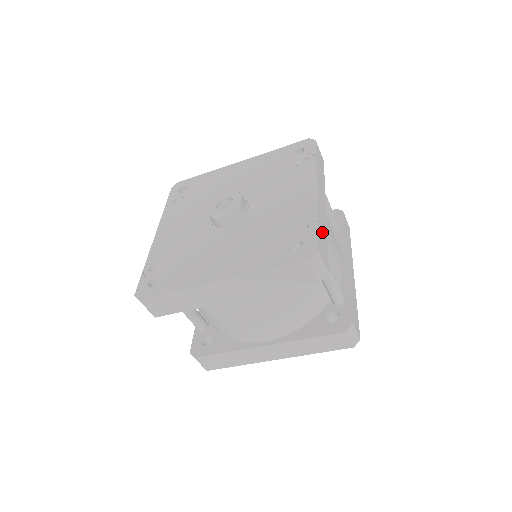
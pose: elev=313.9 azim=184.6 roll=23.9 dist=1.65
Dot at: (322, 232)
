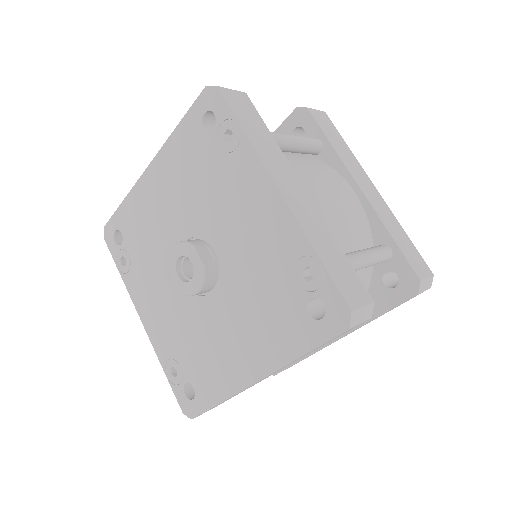
Dot at: (330, 254)
